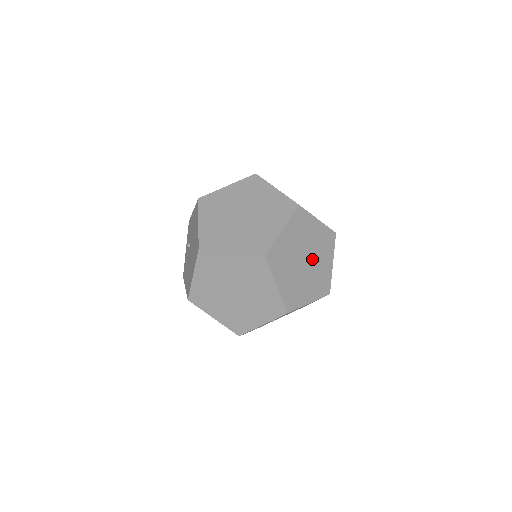
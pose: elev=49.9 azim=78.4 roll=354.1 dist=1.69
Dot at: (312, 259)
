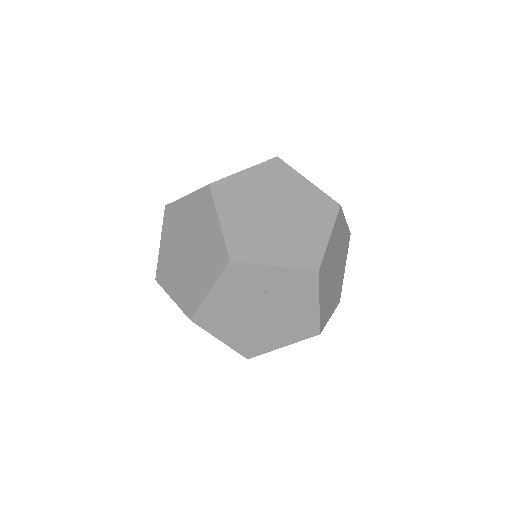
Dot at: (334, 280)
